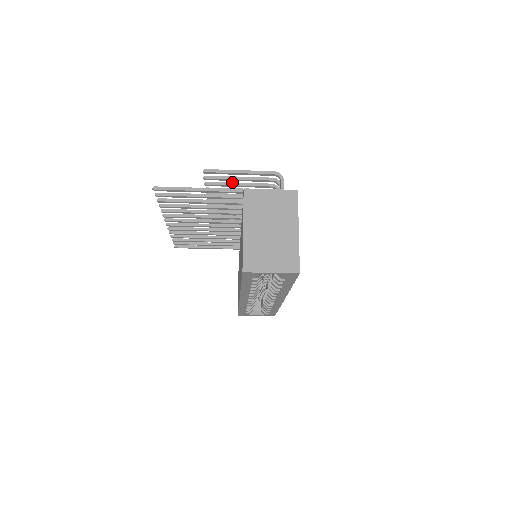
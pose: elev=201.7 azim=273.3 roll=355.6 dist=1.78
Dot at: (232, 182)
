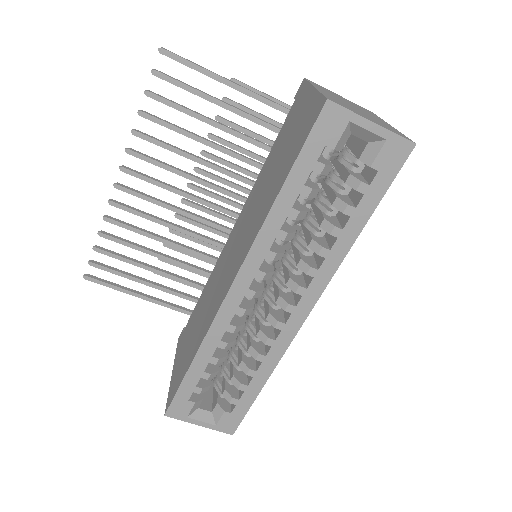
Dot at: occluded
